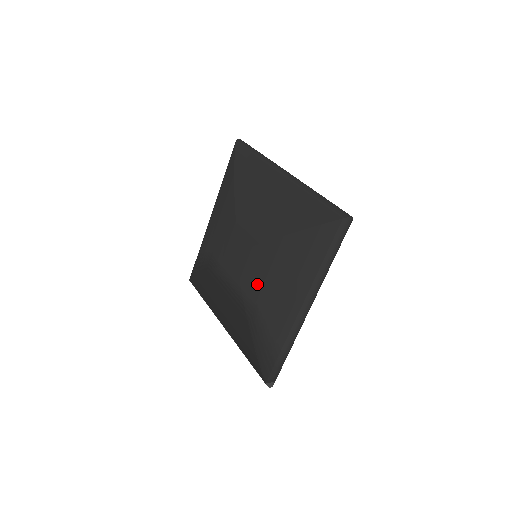
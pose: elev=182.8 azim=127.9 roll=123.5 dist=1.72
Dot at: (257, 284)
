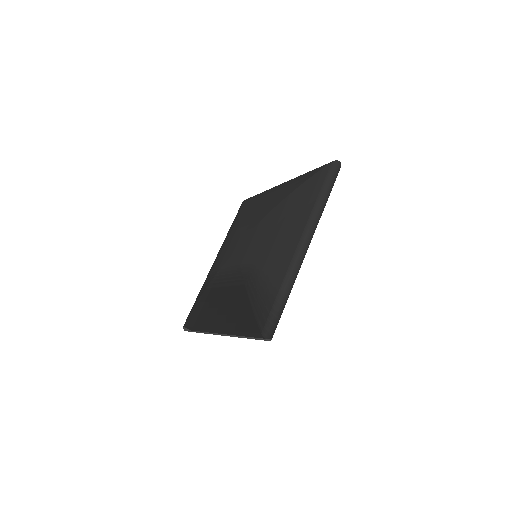
Dot at: (256, 249)
